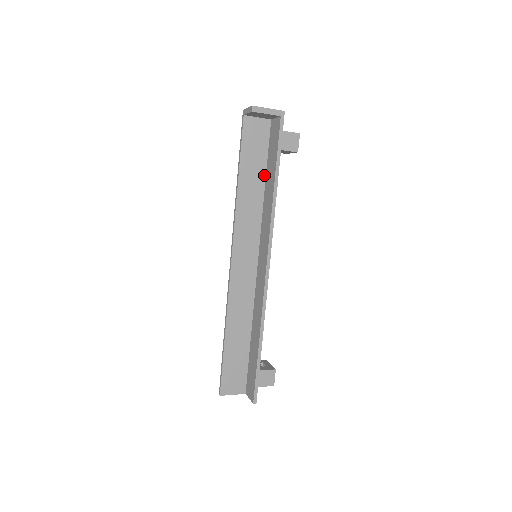
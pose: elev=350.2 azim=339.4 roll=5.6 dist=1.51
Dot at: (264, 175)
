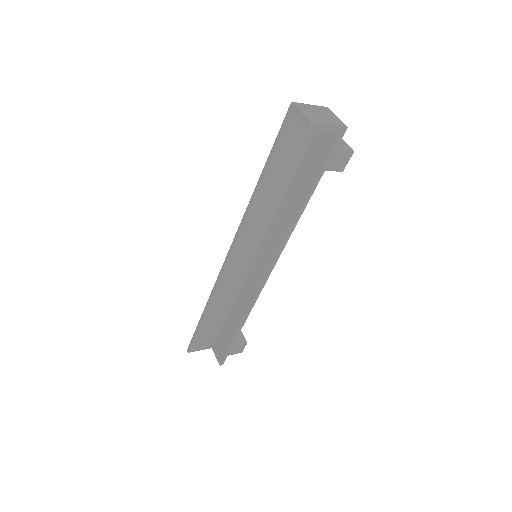
Dot at: (291, 178)
